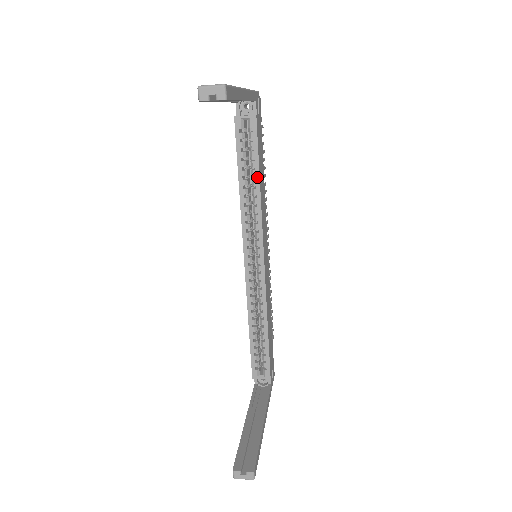
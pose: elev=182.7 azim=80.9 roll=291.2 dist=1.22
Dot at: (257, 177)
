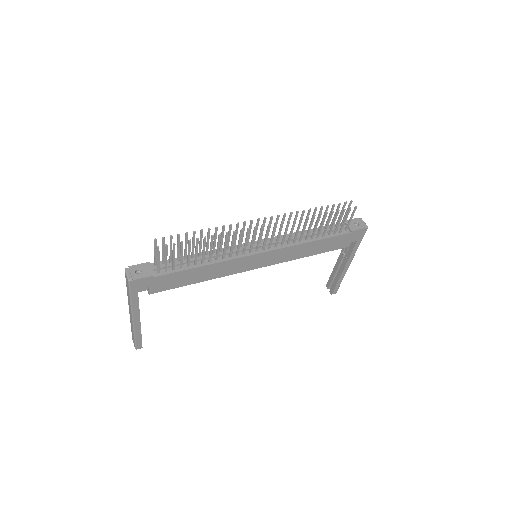
Dot at: (194, 282)
